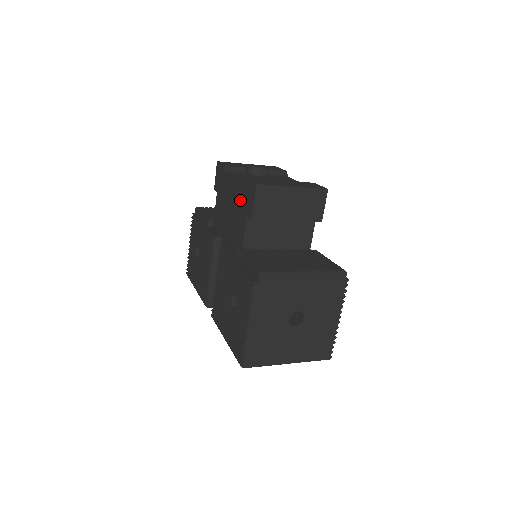
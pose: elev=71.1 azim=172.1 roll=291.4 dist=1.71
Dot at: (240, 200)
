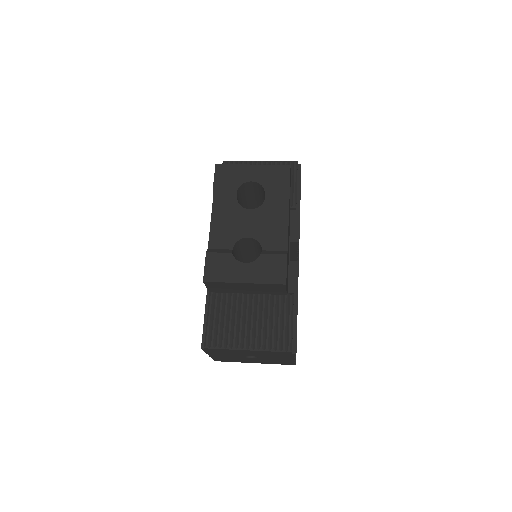
Dot at: occluded
